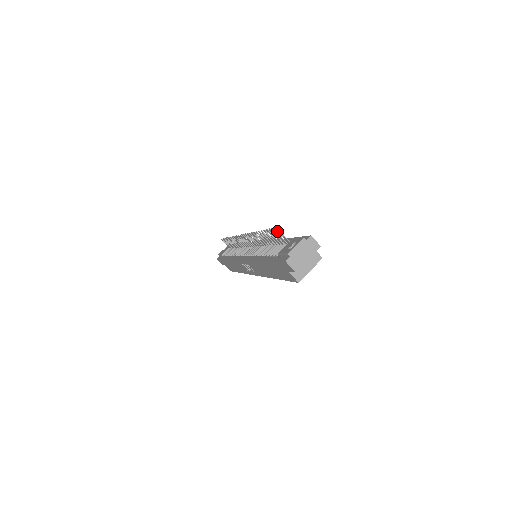
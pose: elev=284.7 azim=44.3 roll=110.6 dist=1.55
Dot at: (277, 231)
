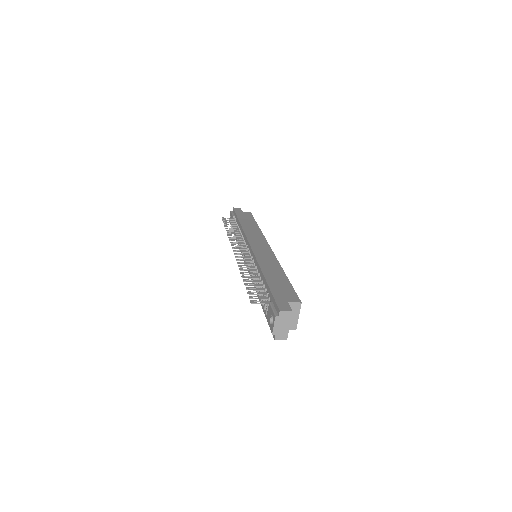
Dot at: (254, 301)
